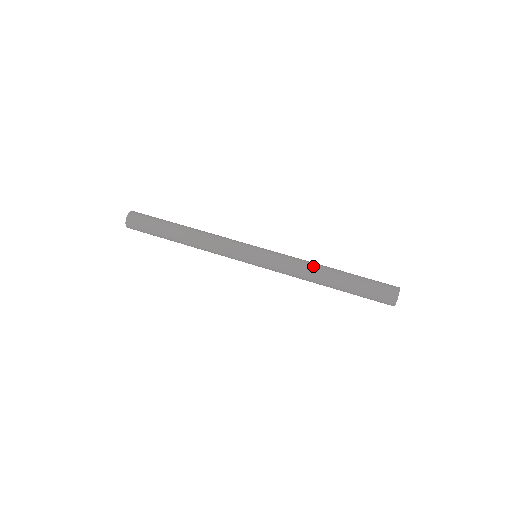
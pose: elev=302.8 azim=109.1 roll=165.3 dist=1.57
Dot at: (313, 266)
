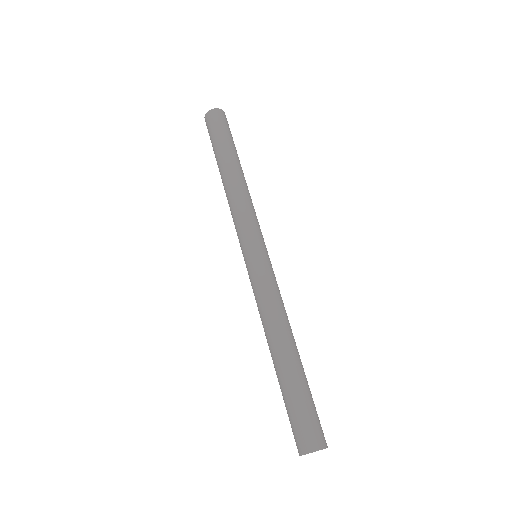
Dot at: (288, 323)
